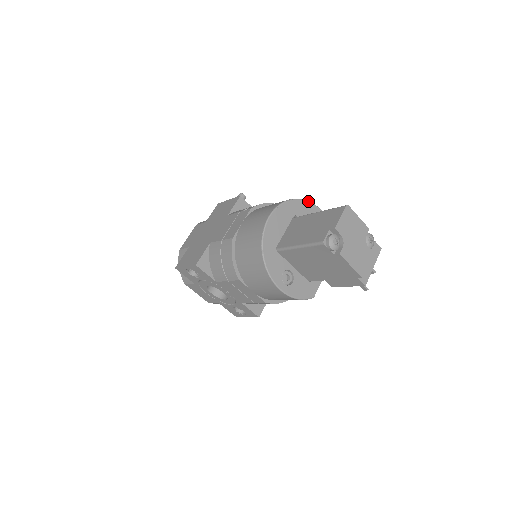
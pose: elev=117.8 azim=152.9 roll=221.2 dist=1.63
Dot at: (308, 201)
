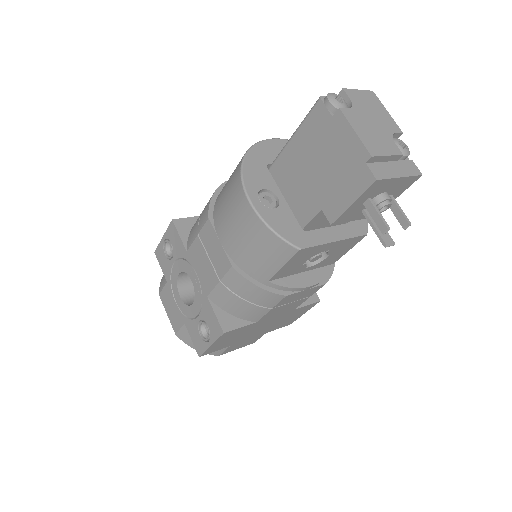
Dot at: occluded
